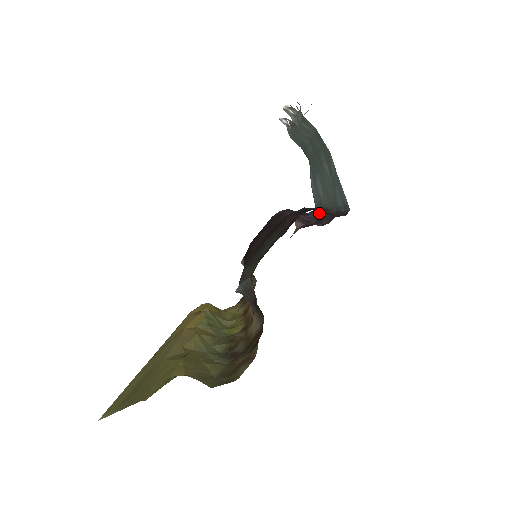
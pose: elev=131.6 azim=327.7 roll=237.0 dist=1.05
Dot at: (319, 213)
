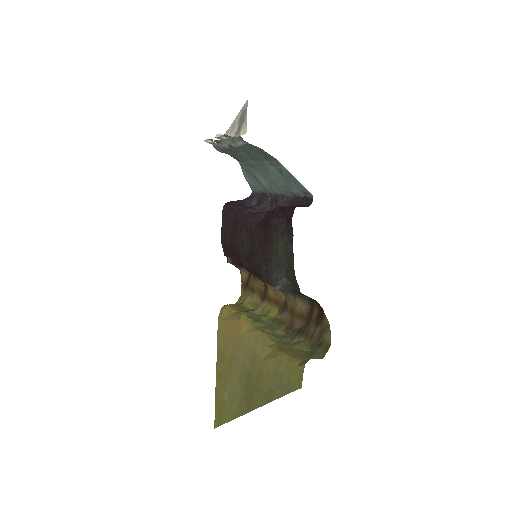
Dot at: (267, 198)
